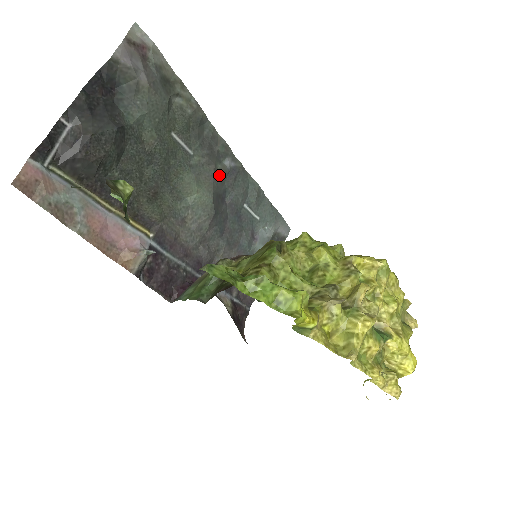
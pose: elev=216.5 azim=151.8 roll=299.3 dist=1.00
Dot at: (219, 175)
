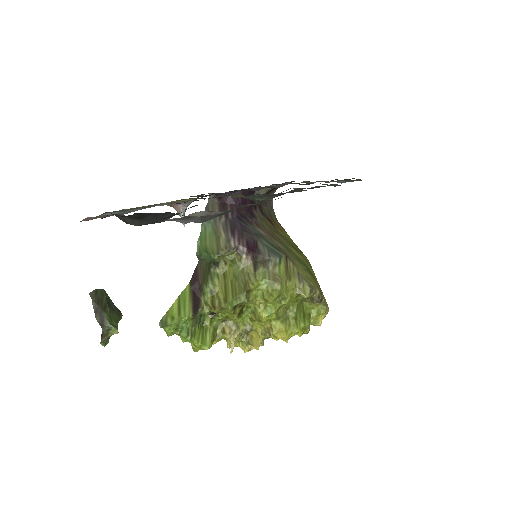
Dot at: occluded
